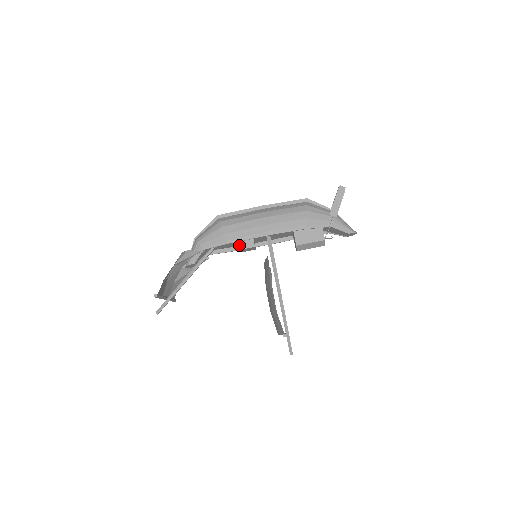
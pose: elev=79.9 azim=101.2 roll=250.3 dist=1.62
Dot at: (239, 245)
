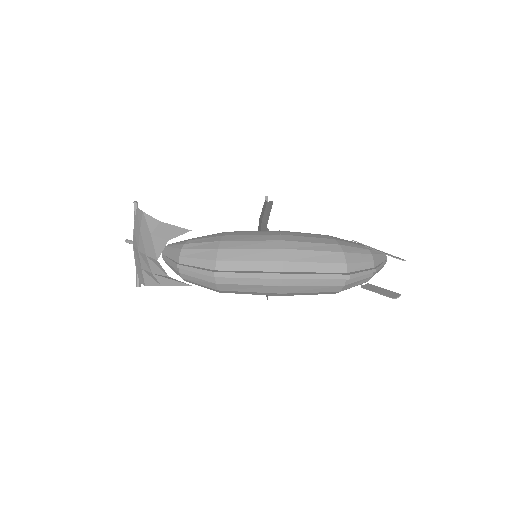
Dot at: occluded
